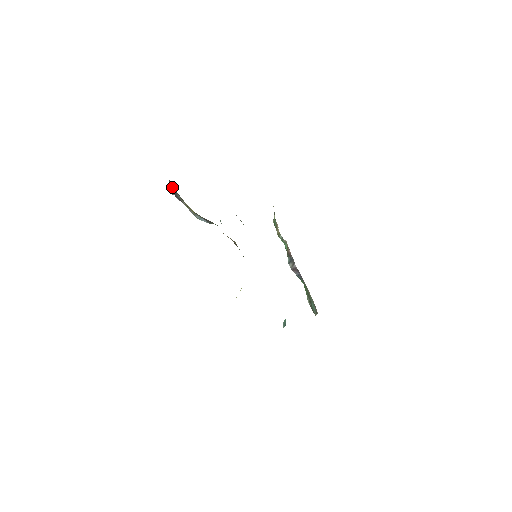
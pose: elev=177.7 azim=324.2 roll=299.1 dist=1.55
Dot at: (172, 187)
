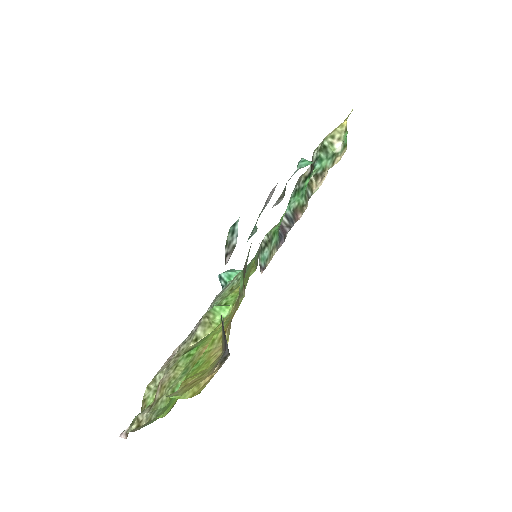
Dot at: (225, 339)
